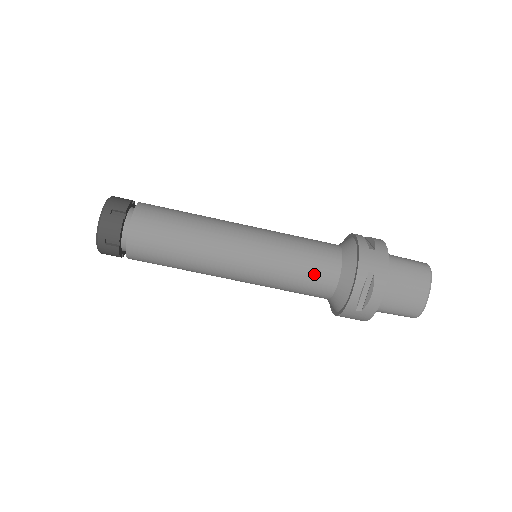
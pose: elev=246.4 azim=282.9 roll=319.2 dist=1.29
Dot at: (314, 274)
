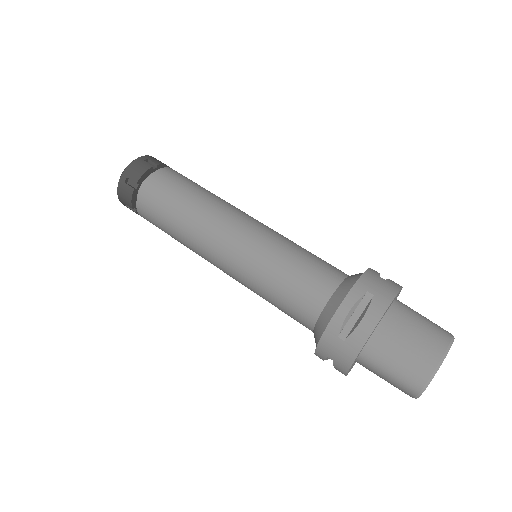
Dot at: (305, 279)
